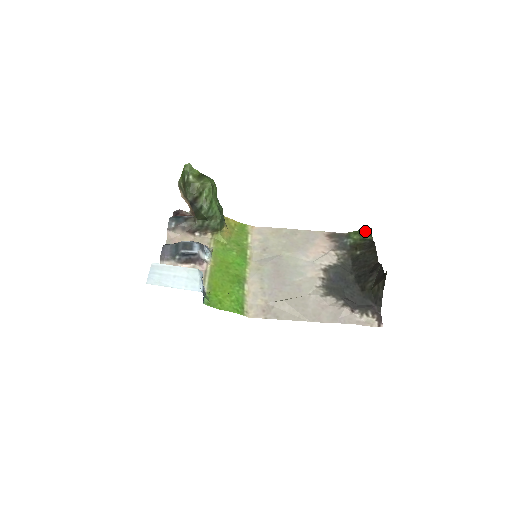
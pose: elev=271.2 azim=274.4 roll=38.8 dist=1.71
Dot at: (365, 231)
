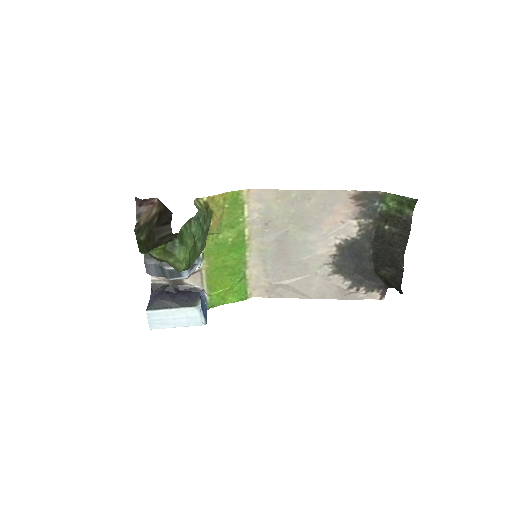
Dot at: (407, 201)
